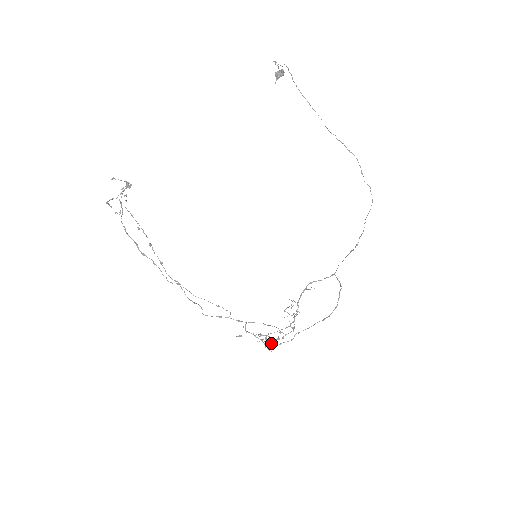
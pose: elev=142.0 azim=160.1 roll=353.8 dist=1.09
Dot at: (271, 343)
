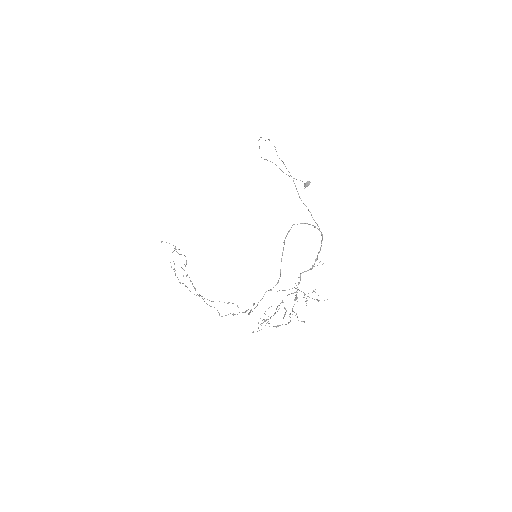
Dot at: (257, 305)
